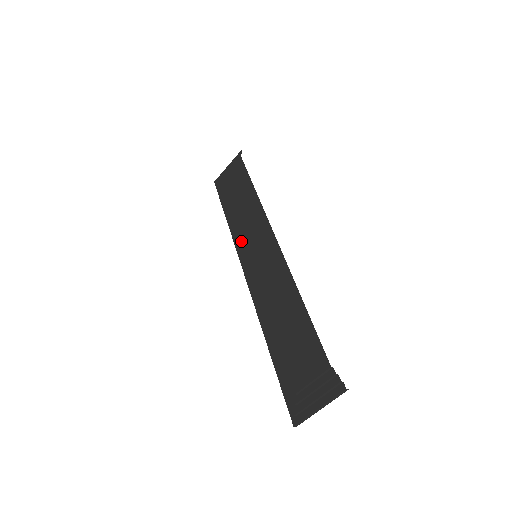
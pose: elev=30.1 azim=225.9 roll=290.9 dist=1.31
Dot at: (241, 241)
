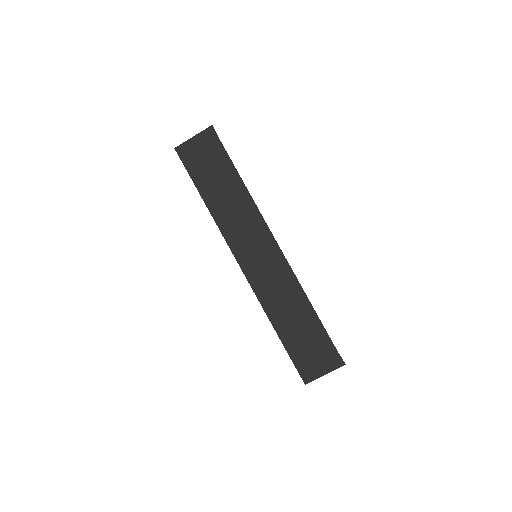
Dot at: (235, 236)
